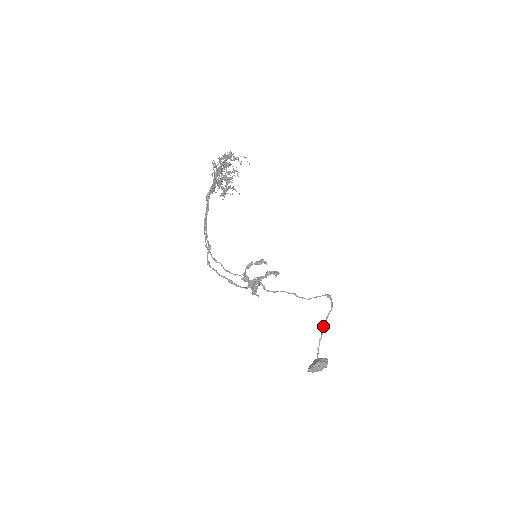
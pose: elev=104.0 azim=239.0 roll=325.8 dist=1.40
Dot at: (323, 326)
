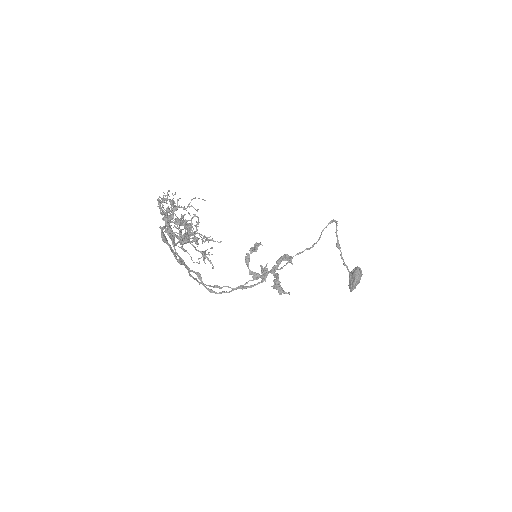
Dot at: (337, 243)
